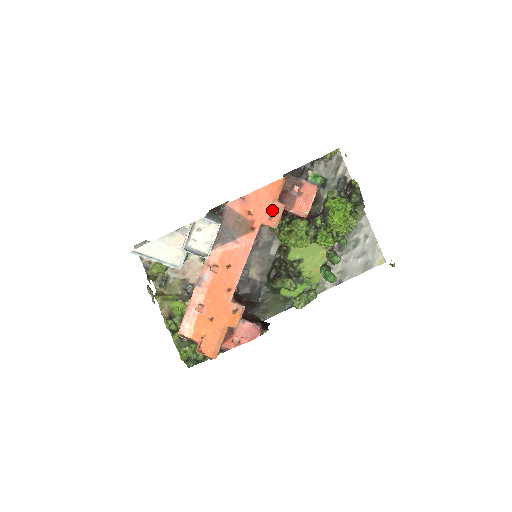
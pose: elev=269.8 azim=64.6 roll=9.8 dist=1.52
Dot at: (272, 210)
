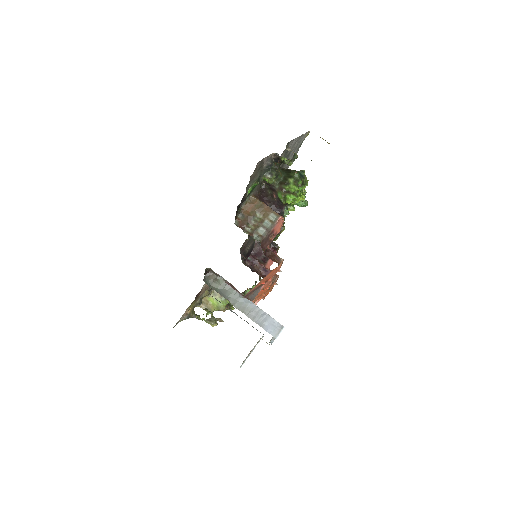
Dot at: (279, 270)
